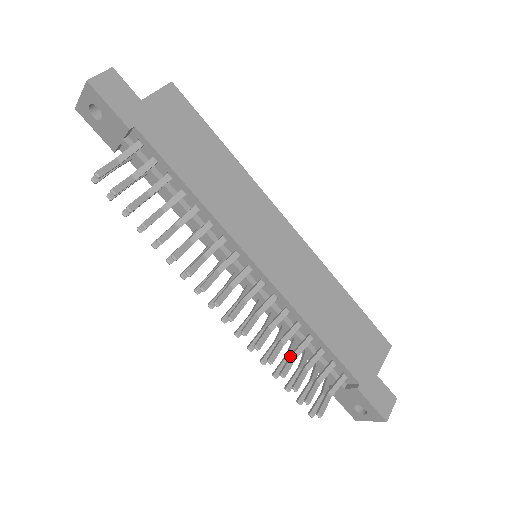
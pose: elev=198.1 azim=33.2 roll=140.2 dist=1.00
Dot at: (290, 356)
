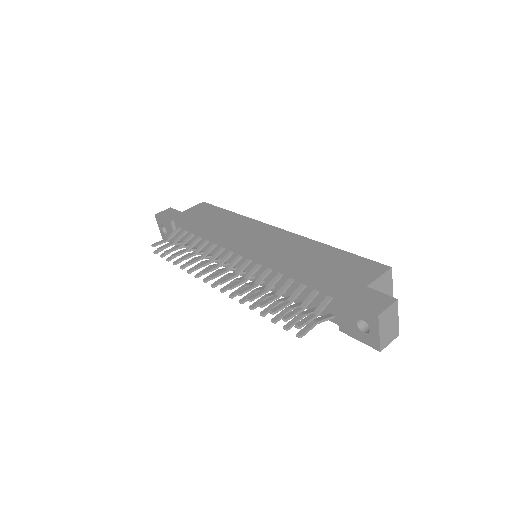
Dot at: (273, 296)
